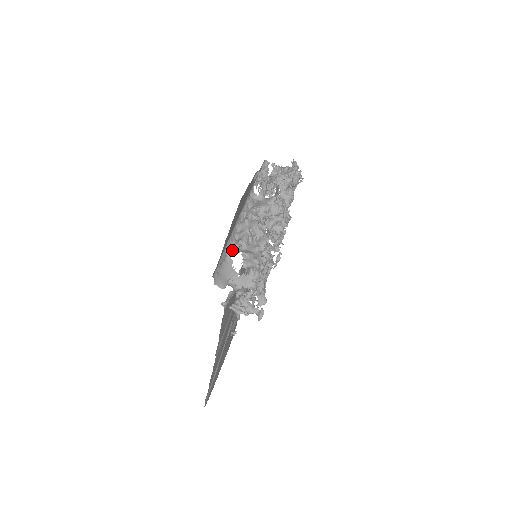
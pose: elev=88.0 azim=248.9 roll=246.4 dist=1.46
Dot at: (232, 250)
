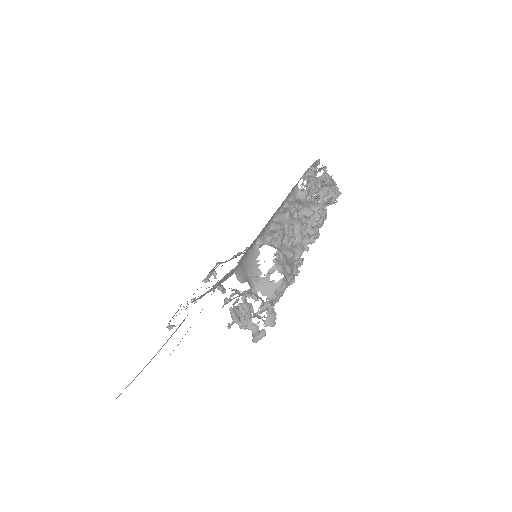
Dot at: (264, 239)
